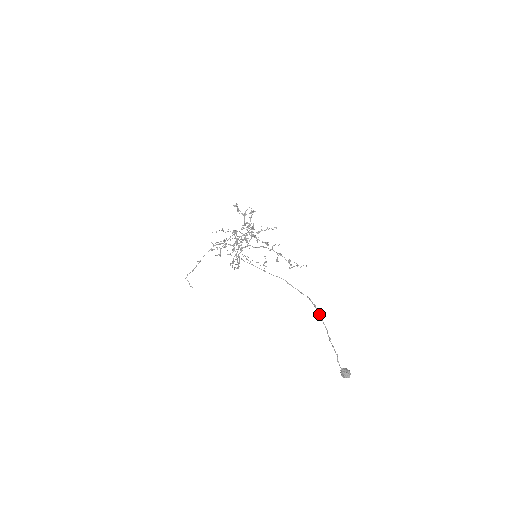
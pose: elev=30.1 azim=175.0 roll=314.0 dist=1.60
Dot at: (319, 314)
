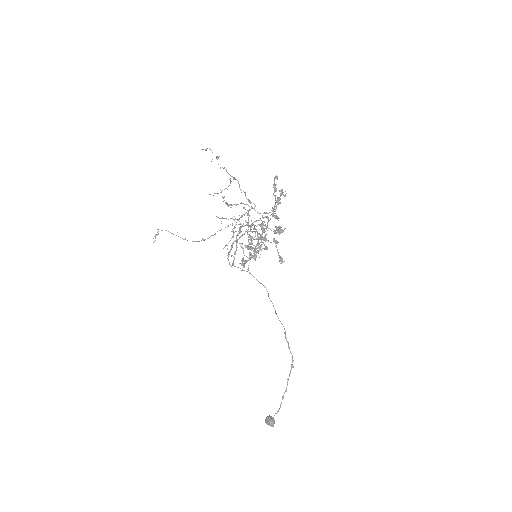
Dot at: occluded
